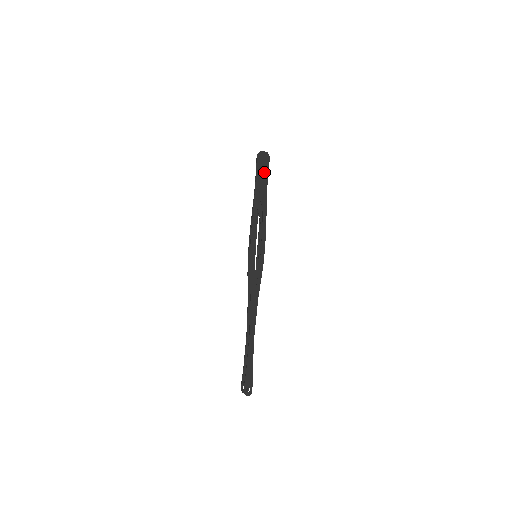
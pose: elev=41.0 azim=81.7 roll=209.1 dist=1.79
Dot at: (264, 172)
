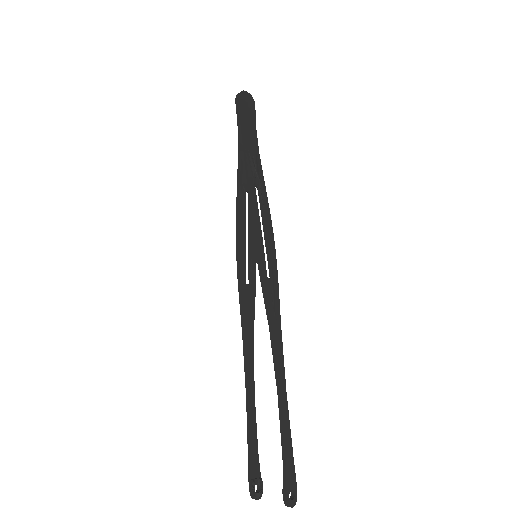
Dot at: (251, 123)
